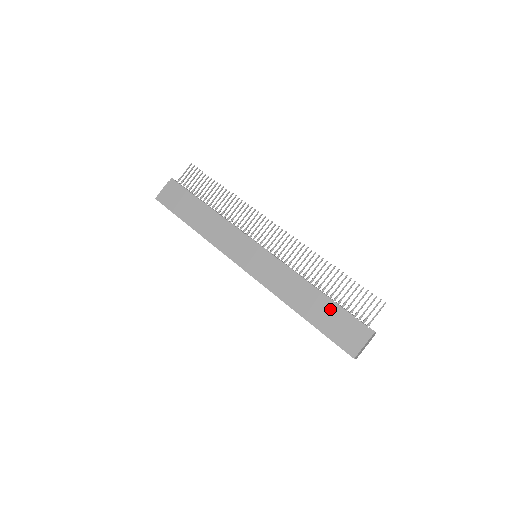
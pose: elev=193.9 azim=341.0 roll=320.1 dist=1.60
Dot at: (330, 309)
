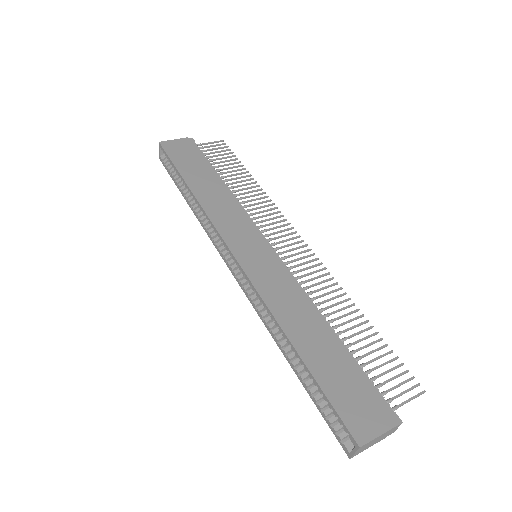
Dot at: (343, 359)
